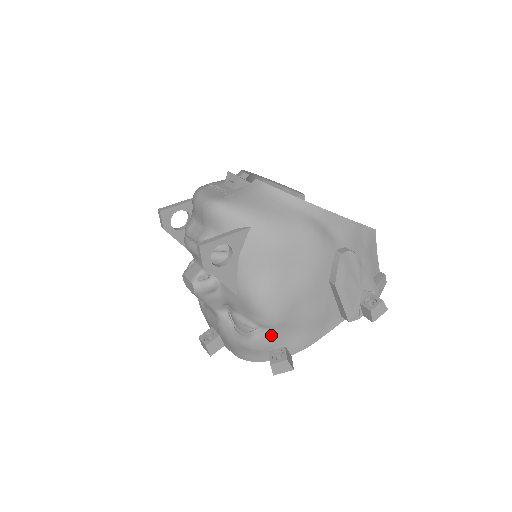
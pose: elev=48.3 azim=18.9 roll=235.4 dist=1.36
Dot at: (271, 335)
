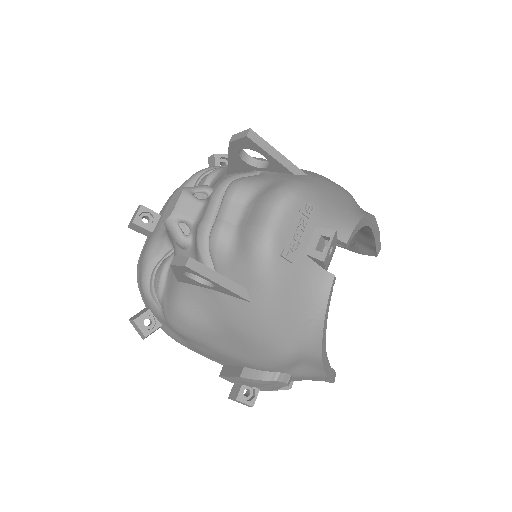
Dot at: (161, 317)
